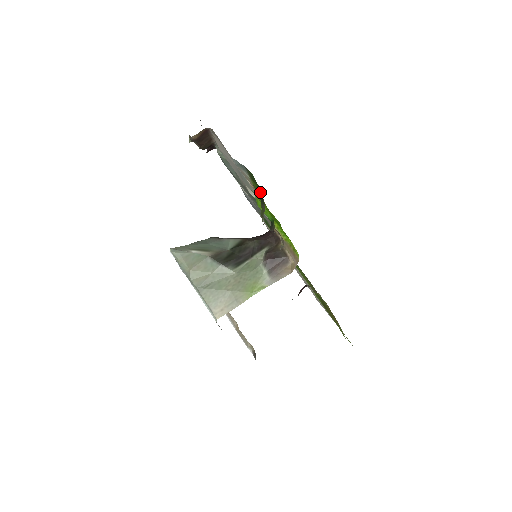
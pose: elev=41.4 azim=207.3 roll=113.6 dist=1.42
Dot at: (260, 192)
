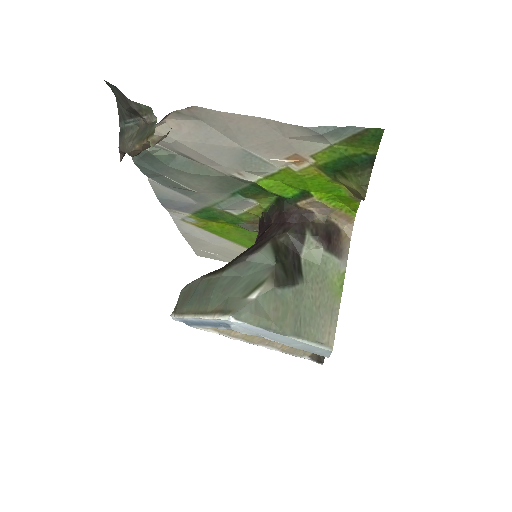
Dot at: (370, 154)
